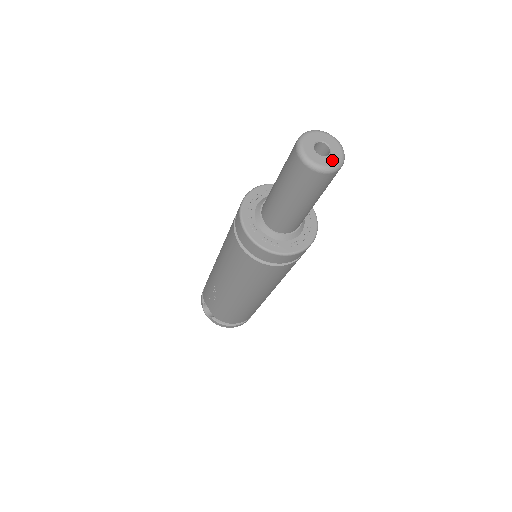
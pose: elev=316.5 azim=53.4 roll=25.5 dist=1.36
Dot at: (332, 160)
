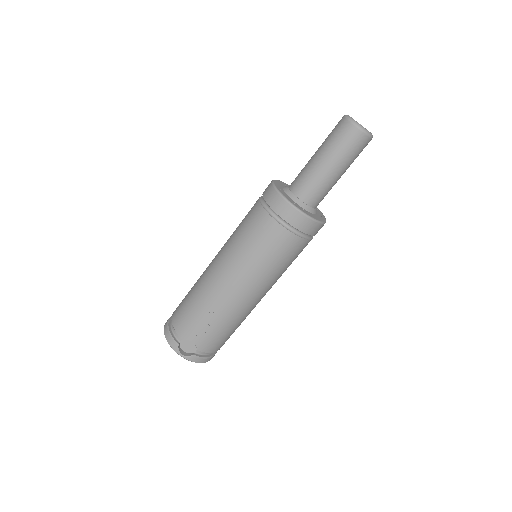
Dot at: occluded
